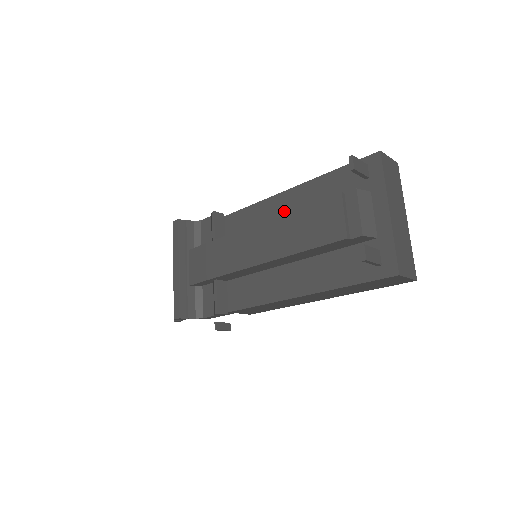
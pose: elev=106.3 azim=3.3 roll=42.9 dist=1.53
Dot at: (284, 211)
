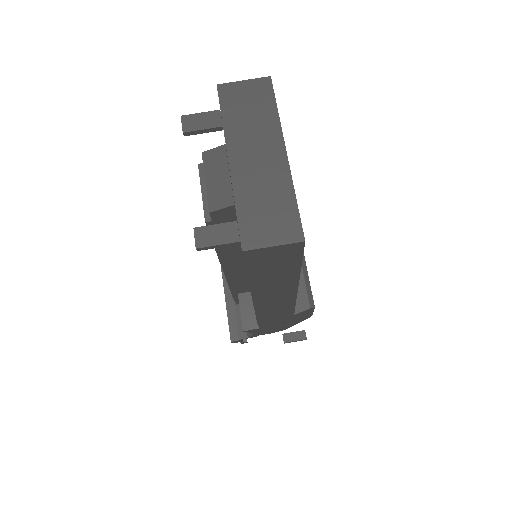
Dot at: occluded
